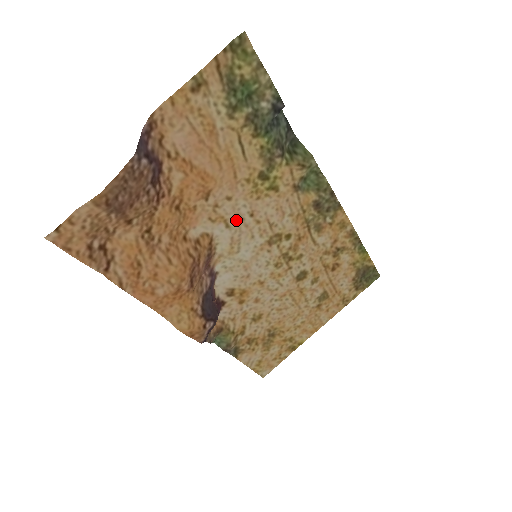
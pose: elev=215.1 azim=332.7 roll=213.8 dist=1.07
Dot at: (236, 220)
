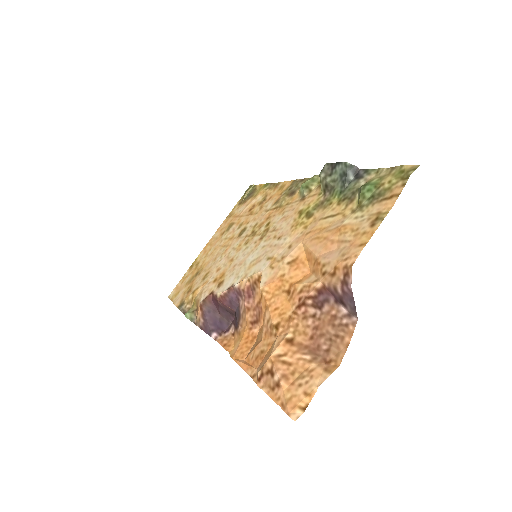
Dot at: (273, 250)
